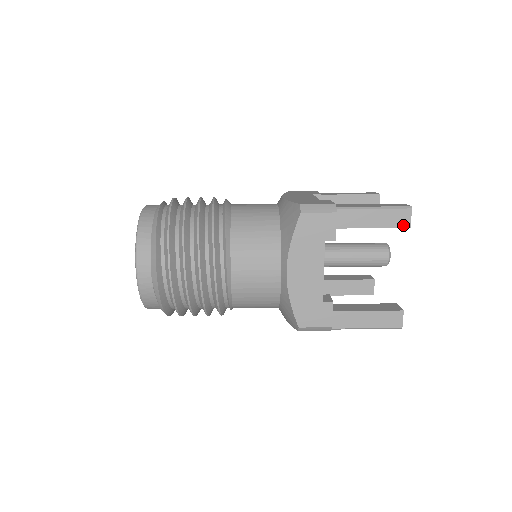
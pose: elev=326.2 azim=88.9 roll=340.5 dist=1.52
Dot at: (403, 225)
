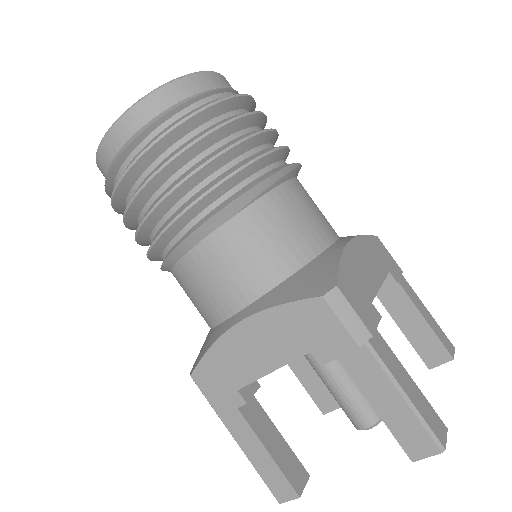
Dot at: occluded
